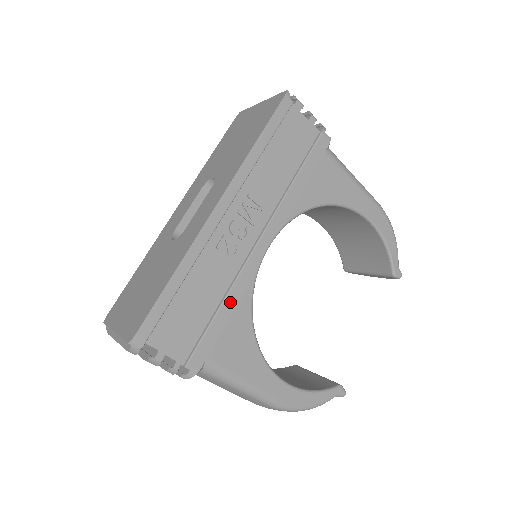
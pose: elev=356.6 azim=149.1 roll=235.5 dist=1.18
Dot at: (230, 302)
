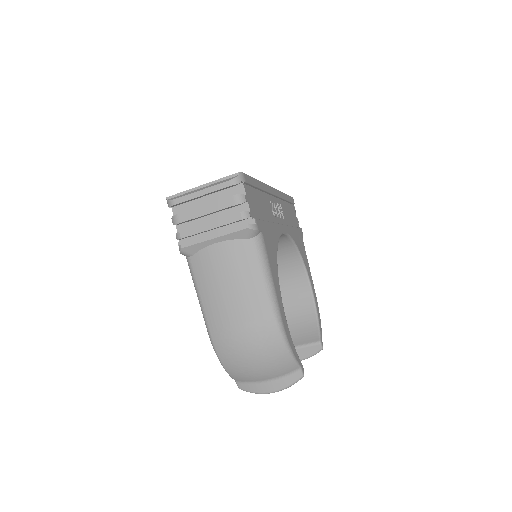
Dot at: (272, 227)
